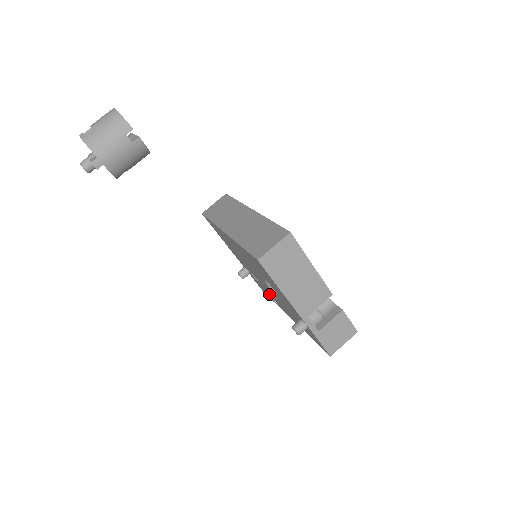
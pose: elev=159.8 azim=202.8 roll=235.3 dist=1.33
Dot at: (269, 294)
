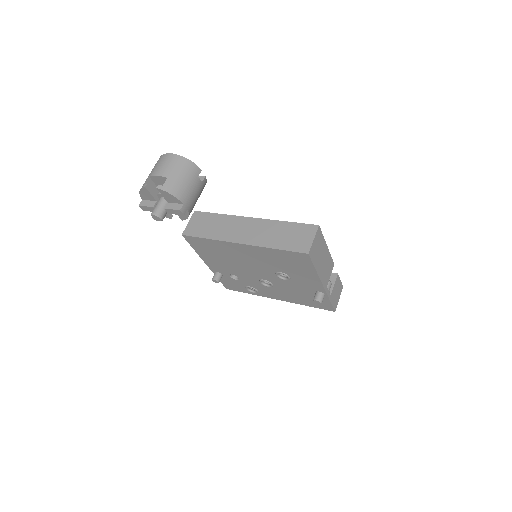
Dot at: (250, 287)
